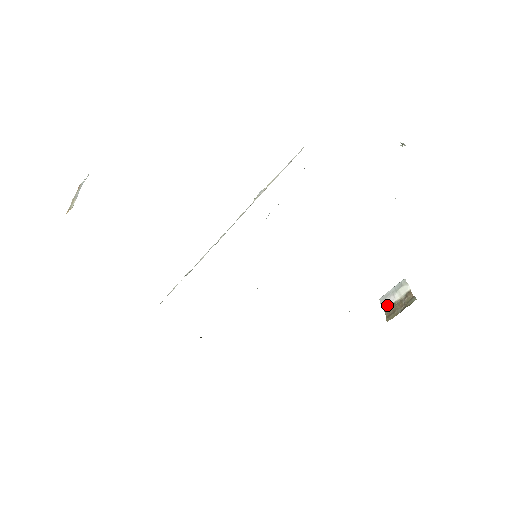
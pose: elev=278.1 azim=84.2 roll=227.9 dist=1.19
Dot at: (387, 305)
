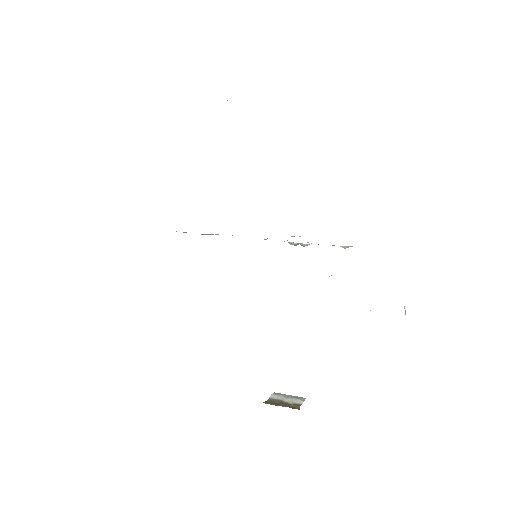
Dot at: (275, 398)
